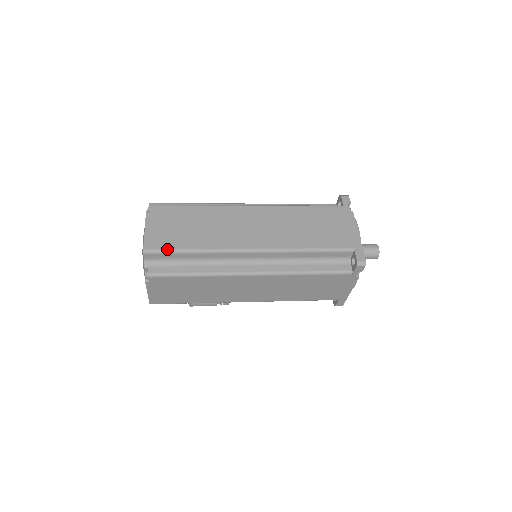
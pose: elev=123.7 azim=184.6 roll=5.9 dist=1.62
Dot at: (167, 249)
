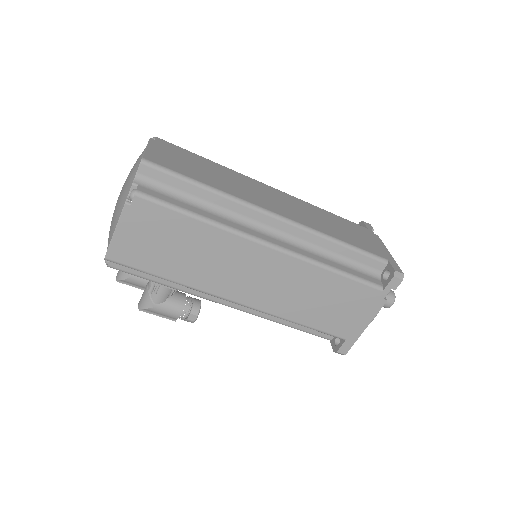
Dot at: (173, 170)
